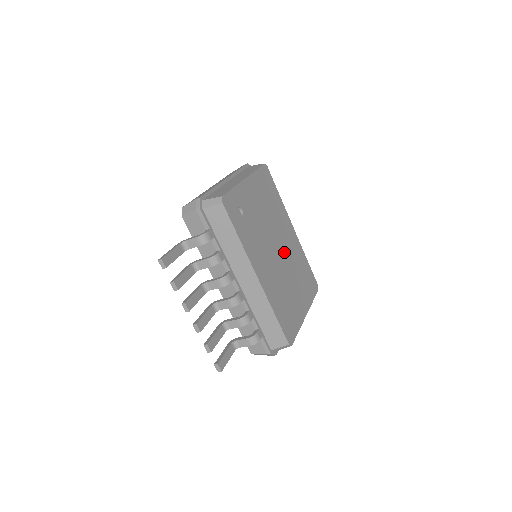
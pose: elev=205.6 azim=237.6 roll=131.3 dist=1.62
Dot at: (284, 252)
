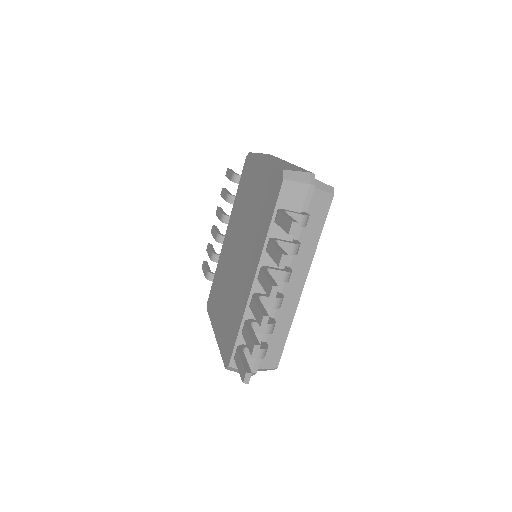
Dot at: occluded
